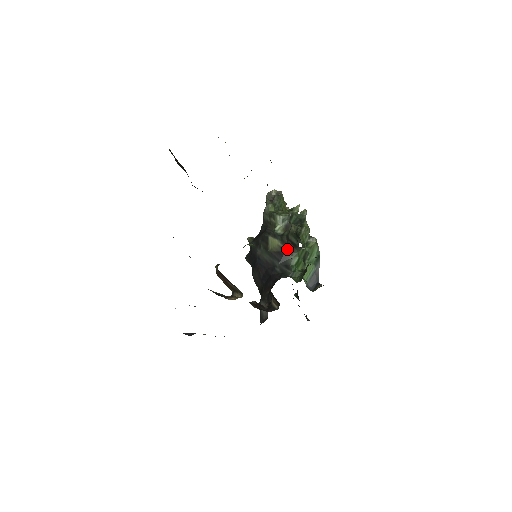
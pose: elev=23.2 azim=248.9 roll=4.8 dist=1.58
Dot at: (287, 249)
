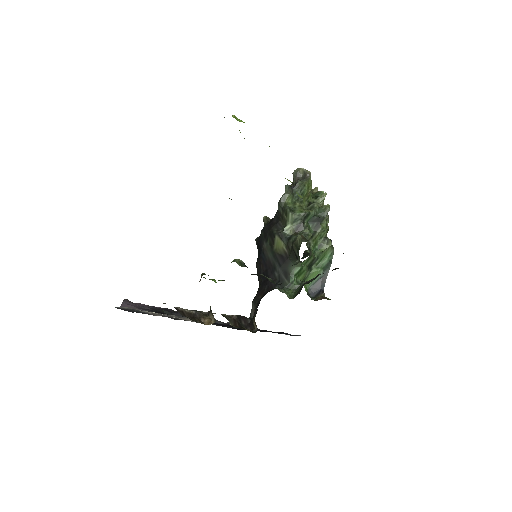
Dot at: (290, 257)
